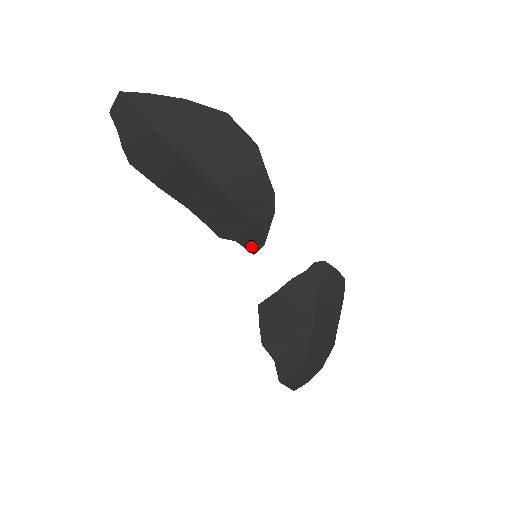
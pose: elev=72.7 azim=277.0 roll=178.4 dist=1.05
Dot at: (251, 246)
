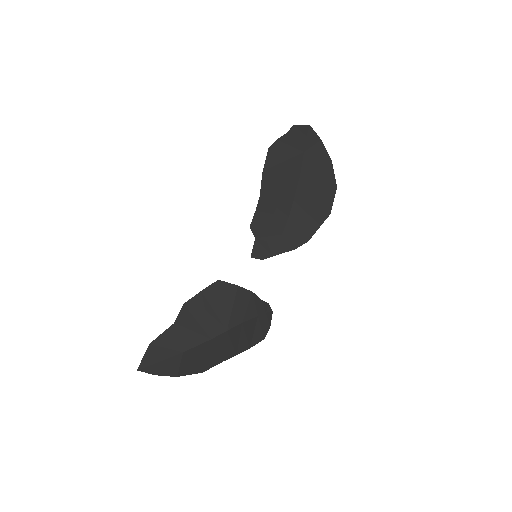
Dot at: (257, 251)
